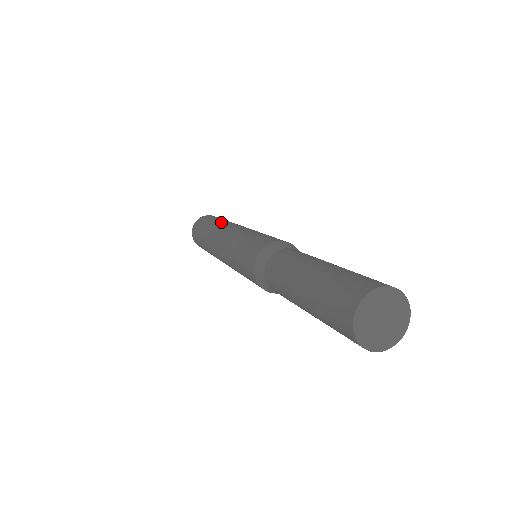
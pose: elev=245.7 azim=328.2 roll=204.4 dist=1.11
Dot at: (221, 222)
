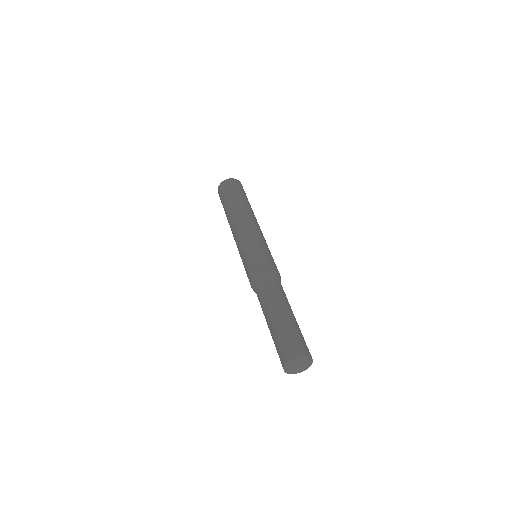
Dot at: (230, 211)
